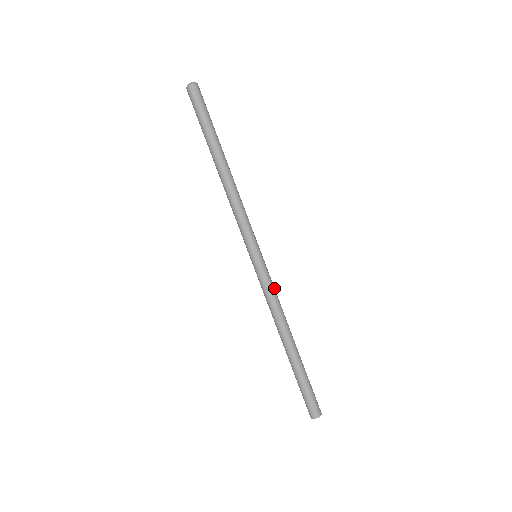
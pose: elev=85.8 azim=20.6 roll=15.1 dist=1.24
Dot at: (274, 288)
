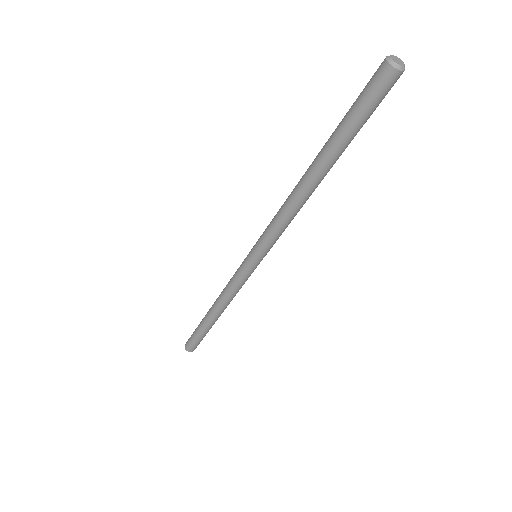
Dot at: occluded
